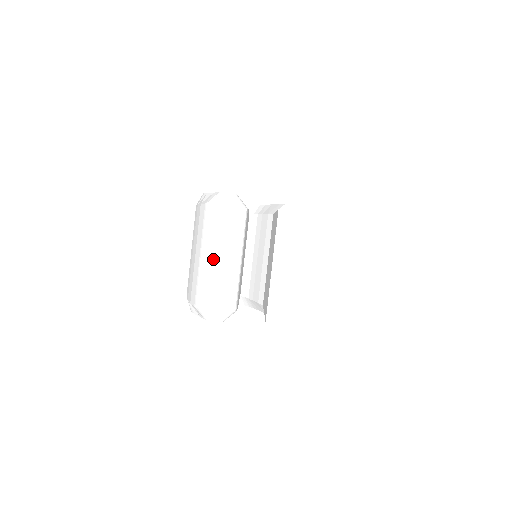
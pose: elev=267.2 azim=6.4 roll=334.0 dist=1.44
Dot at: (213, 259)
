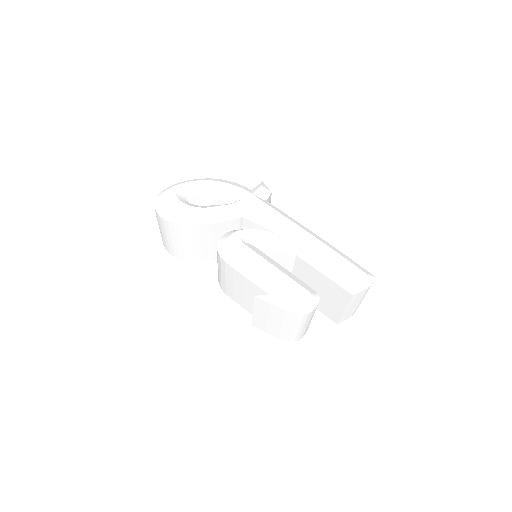
Dot at: (305, 327)
